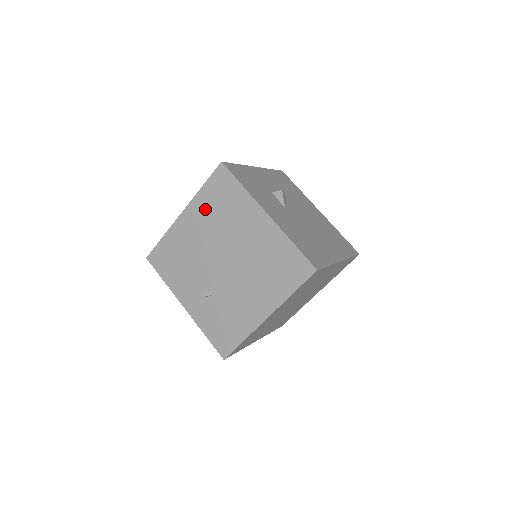
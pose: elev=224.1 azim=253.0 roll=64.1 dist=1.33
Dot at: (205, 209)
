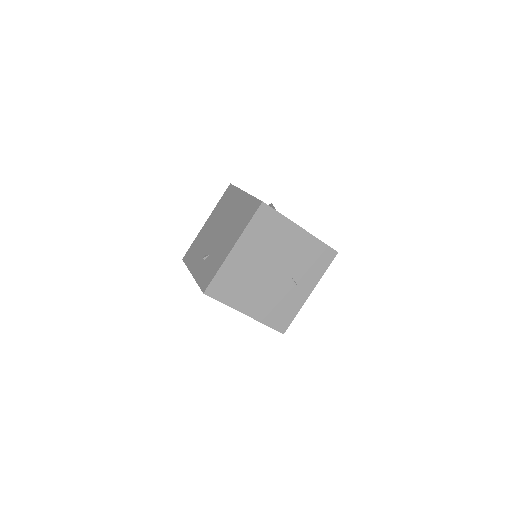
Dot at: (217, 211)
